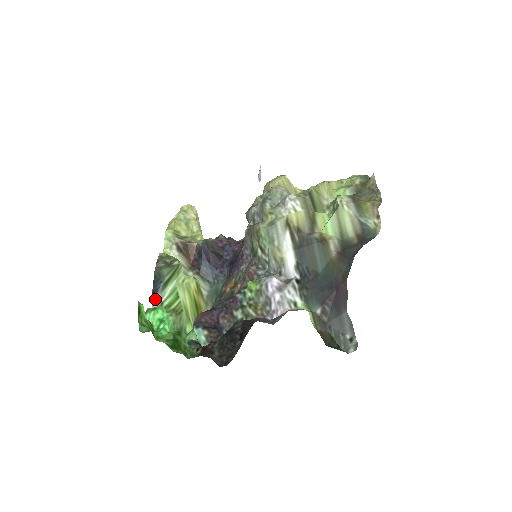
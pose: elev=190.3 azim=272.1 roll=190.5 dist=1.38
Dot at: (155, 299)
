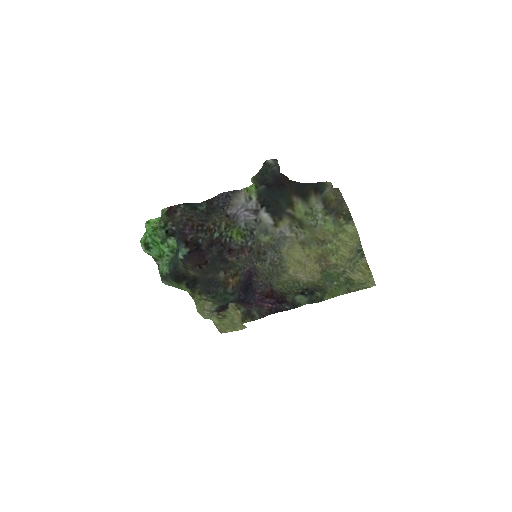
Dot at: occluded
